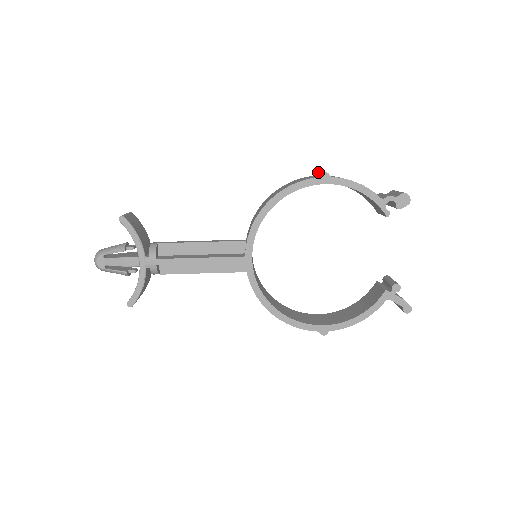
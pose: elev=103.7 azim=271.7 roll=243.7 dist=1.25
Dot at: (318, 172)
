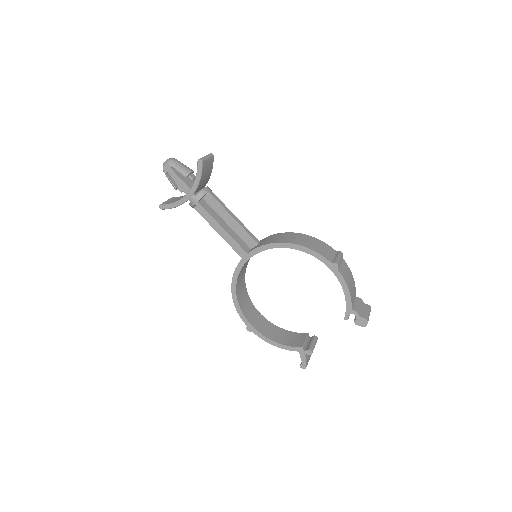
Dot at: (338, 254)
